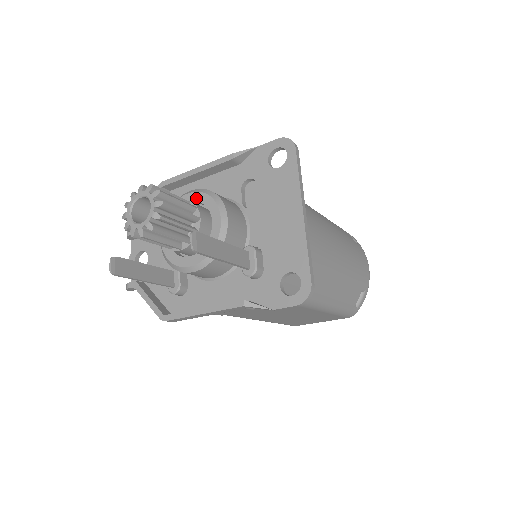
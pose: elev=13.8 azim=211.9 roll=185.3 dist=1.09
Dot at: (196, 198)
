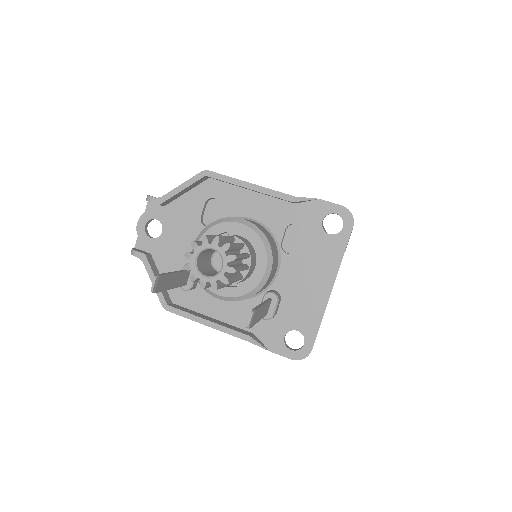
Dot at: (248, 234)
